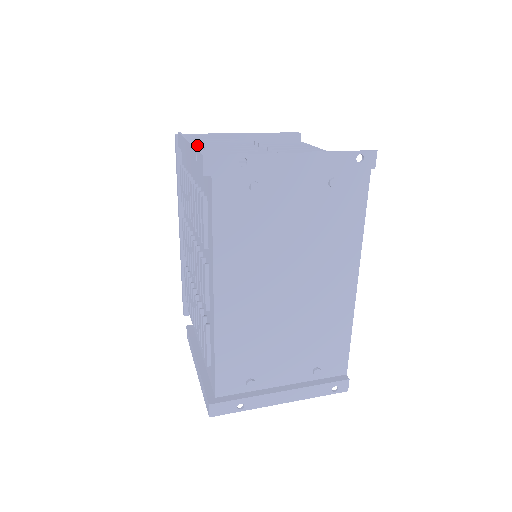
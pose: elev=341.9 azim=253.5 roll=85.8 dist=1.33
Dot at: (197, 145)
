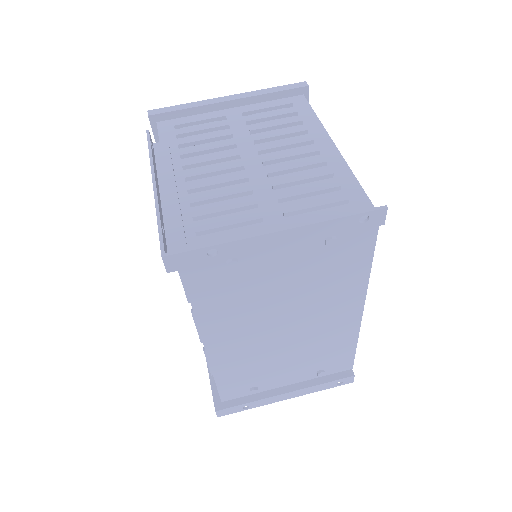
Dot at: (174, 136)
